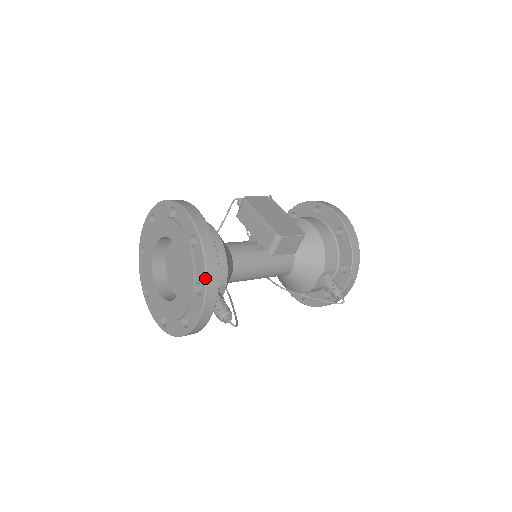
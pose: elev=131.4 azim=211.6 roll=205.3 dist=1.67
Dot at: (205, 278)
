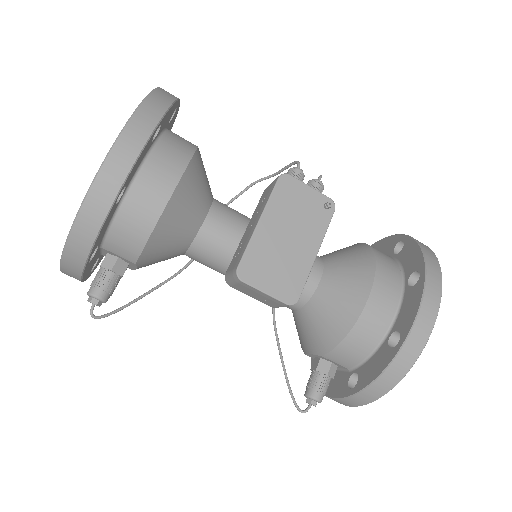
Dot at: occluded
